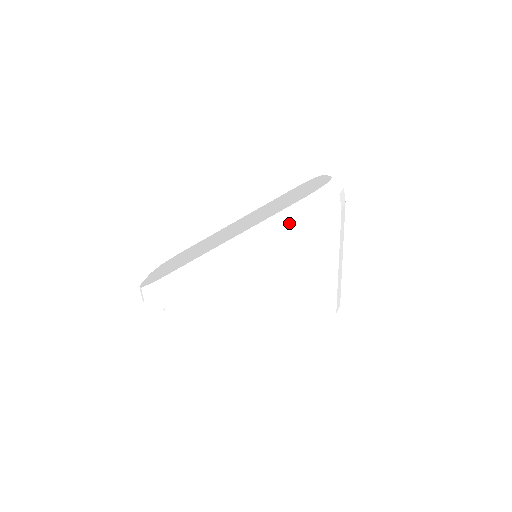
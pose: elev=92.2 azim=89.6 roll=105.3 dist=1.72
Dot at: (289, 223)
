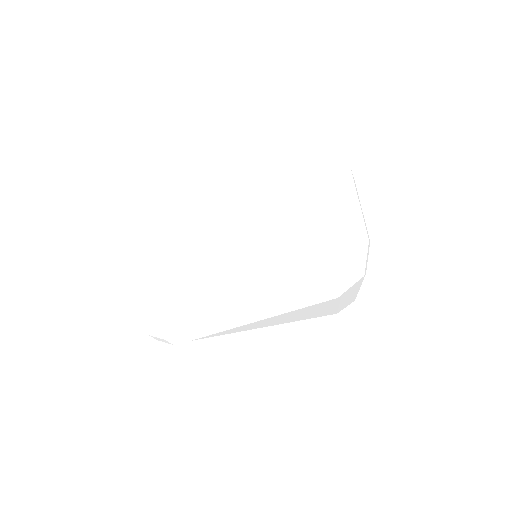
Dot at: (301, 308)
